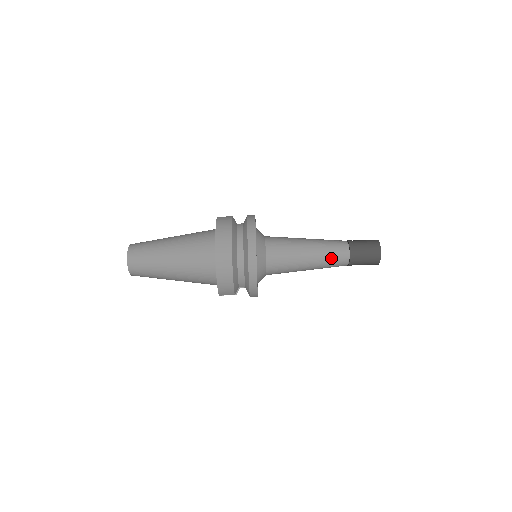
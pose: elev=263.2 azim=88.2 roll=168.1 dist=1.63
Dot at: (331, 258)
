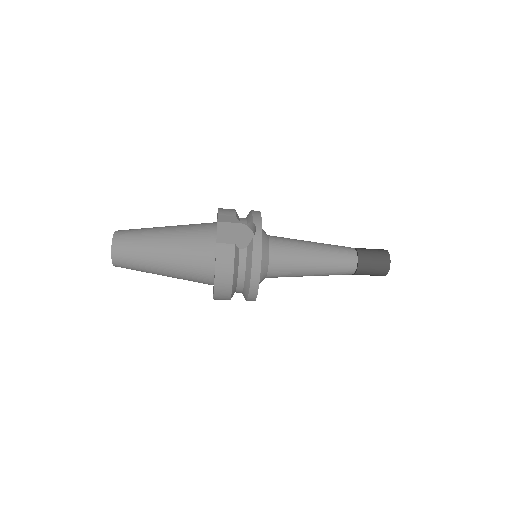
Dot at: occluded
